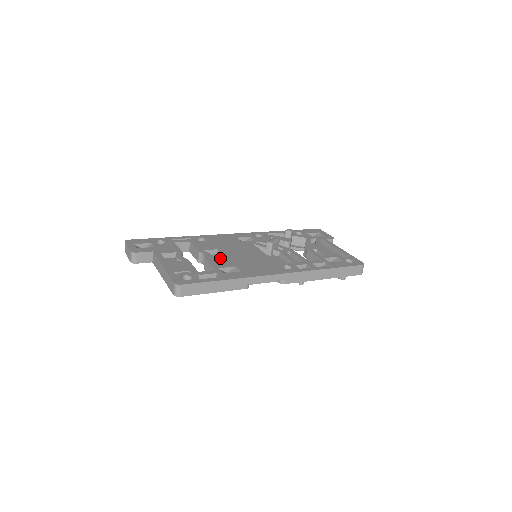
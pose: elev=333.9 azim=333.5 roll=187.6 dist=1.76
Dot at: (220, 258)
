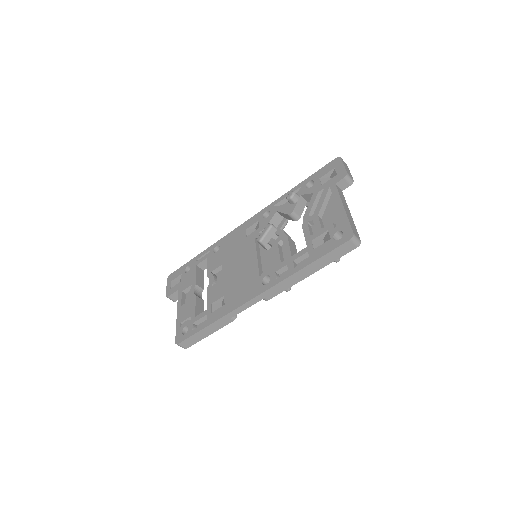
Dot at: (218, 283)
